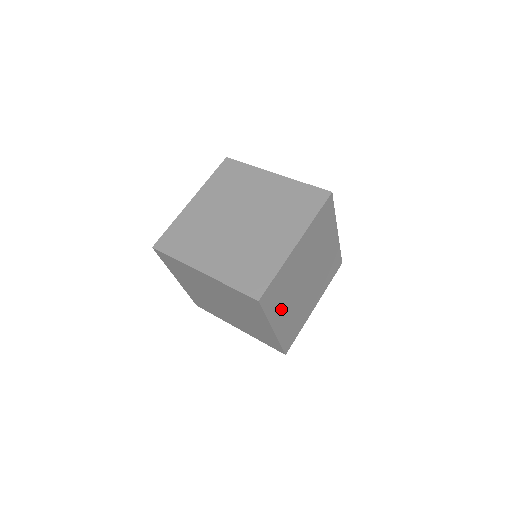
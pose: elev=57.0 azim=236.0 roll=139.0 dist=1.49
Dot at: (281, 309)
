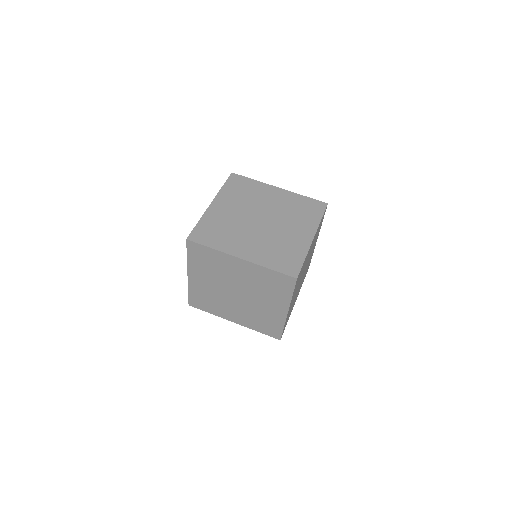
Dot at: (294, 293)
